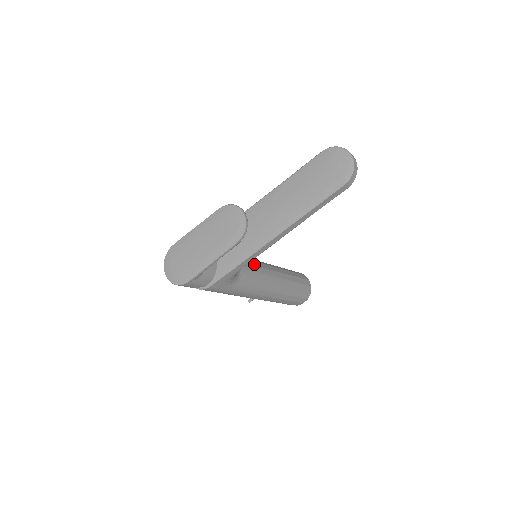
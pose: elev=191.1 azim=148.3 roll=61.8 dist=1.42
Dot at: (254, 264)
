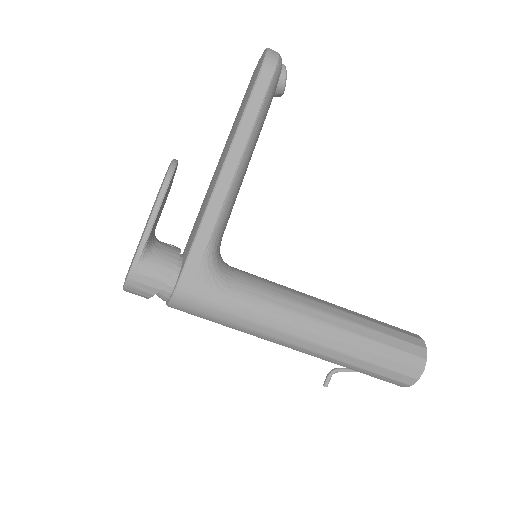
Dot at: (270, 281)
